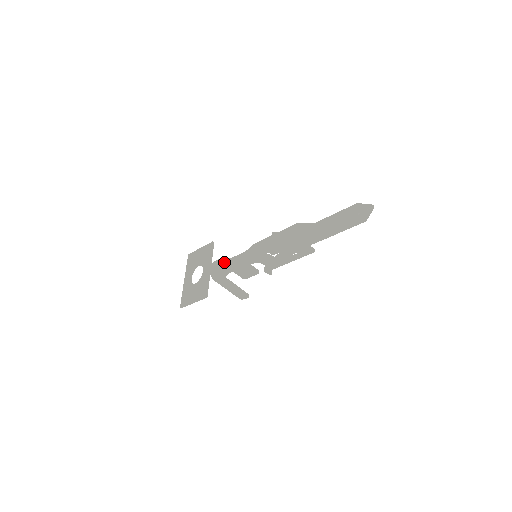
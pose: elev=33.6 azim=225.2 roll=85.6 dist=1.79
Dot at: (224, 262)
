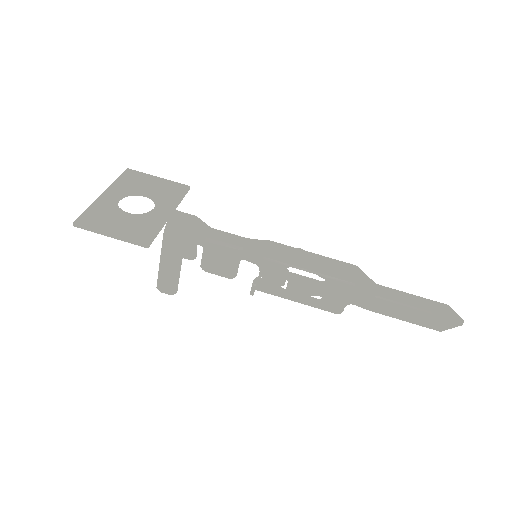
Dot at: (204, 225)
